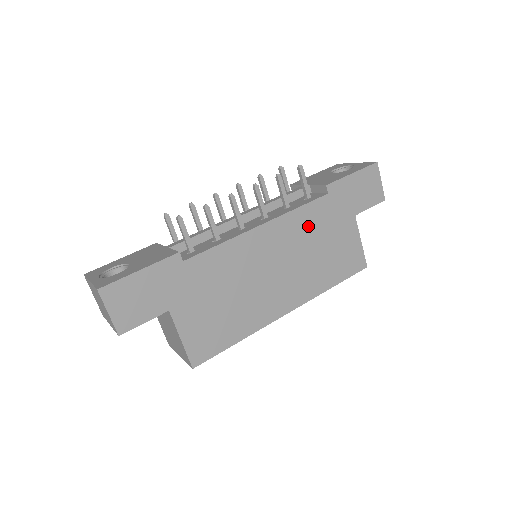
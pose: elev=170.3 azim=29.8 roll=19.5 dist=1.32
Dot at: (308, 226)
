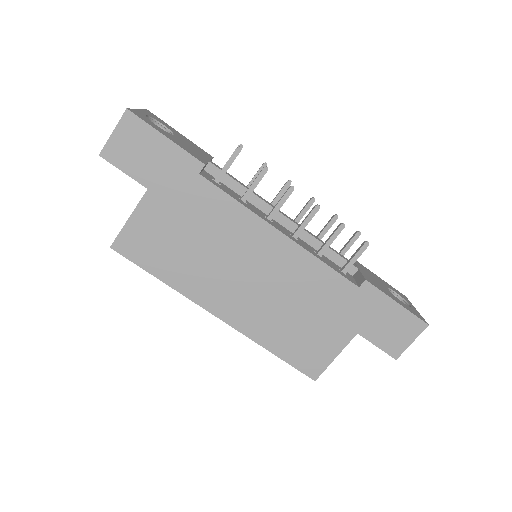
Dot at: (313, 285)
